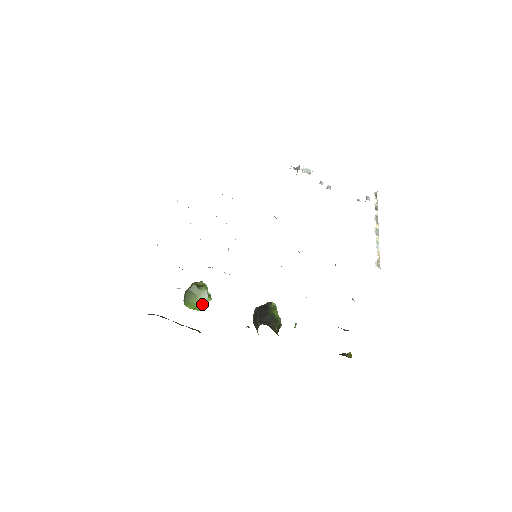
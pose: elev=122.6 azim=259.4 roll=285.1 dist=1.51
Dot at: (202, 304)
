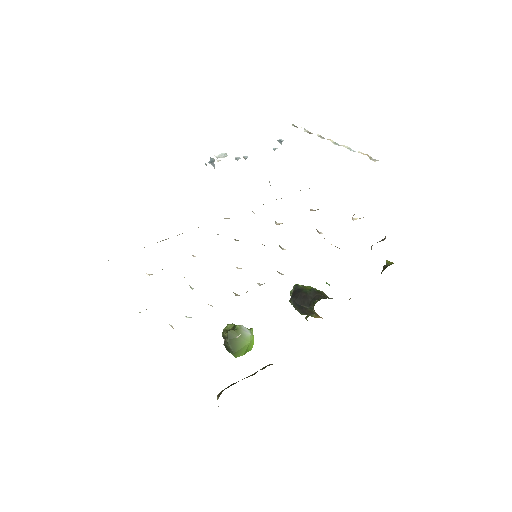
Dot at: (250, 340)
